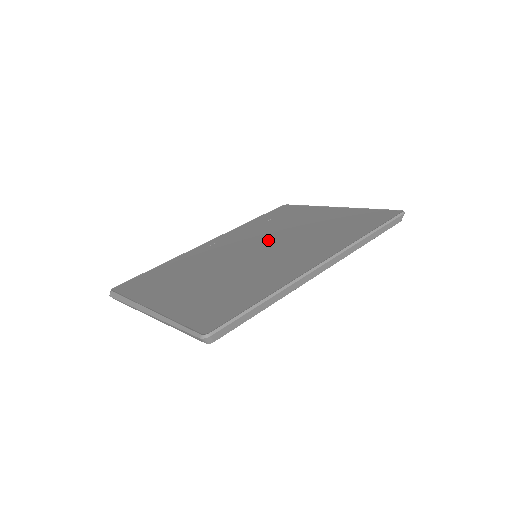
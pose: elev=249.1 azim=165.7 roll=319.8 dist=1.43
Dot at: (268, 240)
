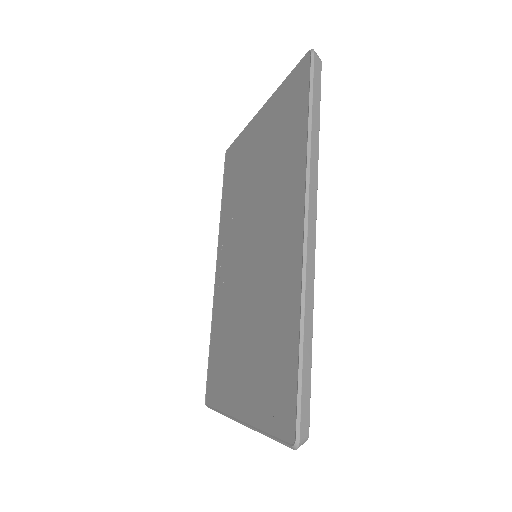
Dot at: (247, 228)
